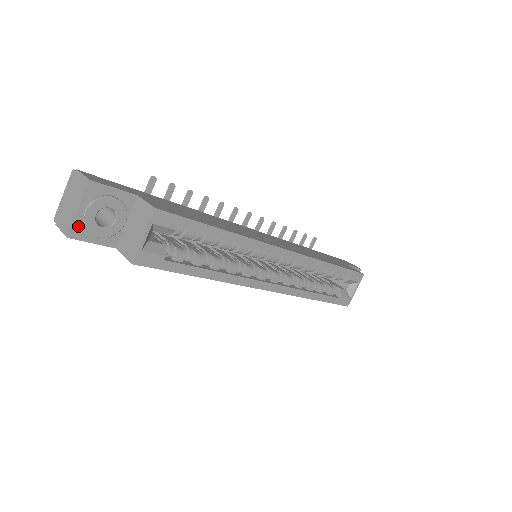
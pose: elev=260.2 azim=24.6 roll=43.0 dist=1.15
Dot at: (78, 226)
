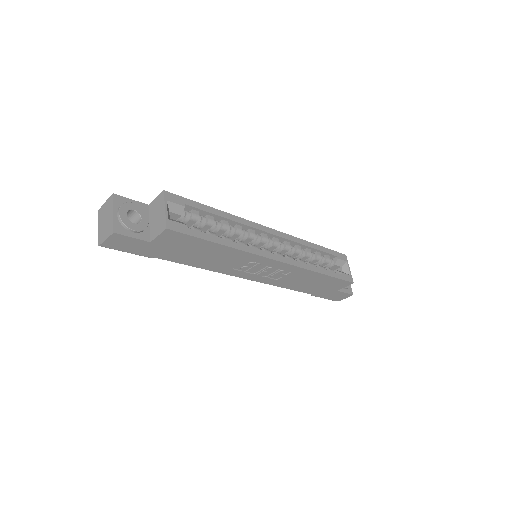
Dot at: (118, 225)
